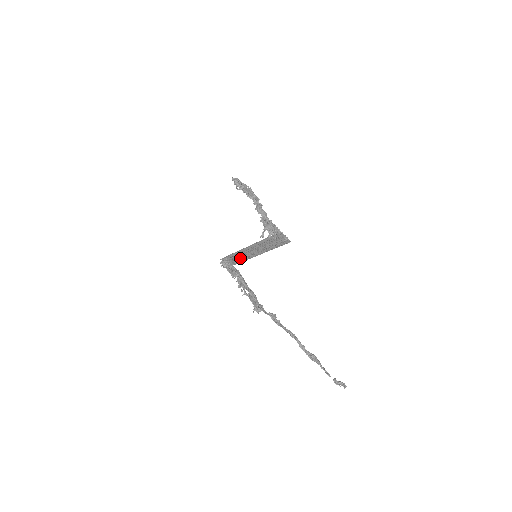
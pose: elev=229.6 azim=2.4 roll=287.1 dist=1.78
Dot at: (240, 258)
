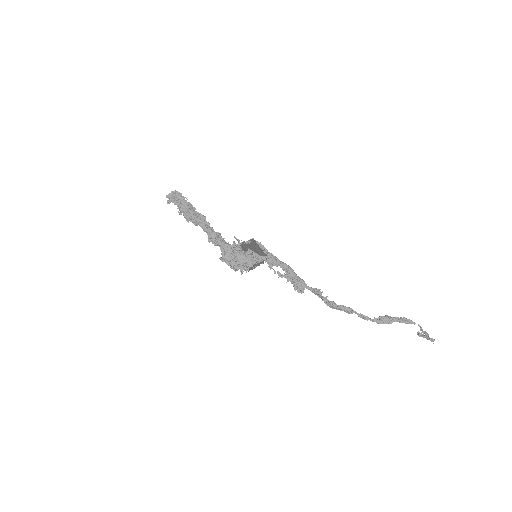
Dot at: (249, 245)
